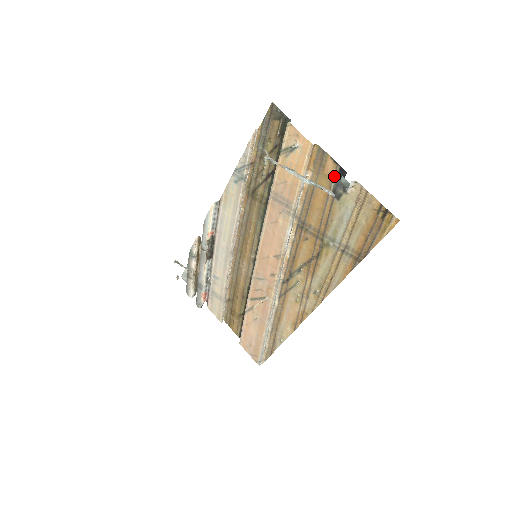
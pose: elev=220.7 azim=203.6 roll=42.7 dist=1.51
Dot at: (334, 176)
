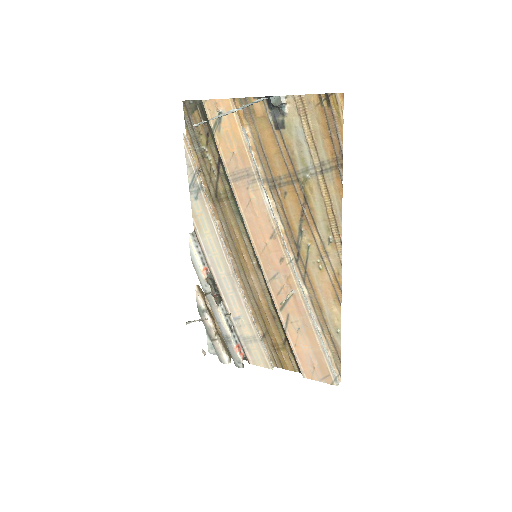
Dot at: (267, 111)
